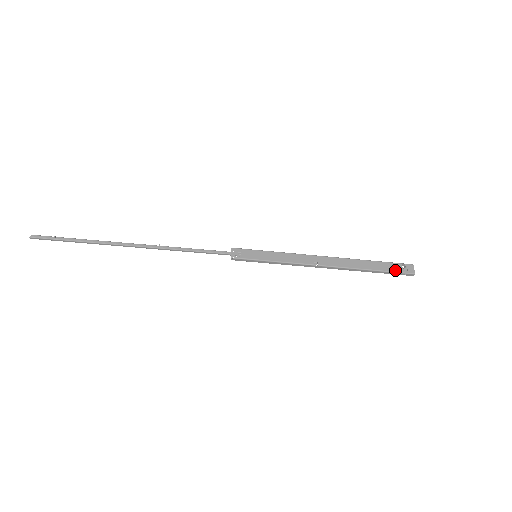
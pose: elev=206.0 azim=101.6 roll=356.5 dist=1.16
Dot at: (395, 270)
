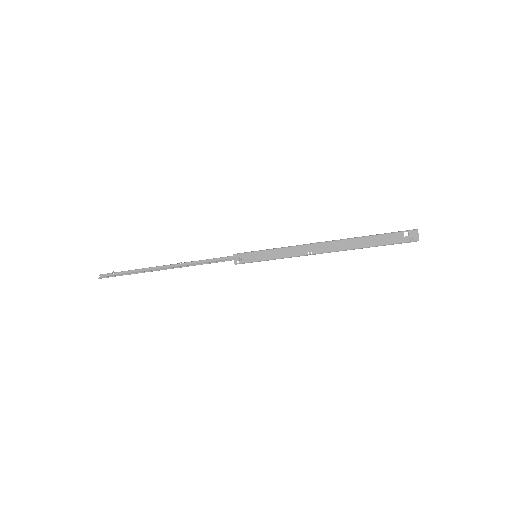
Dot at: (395, 242)
